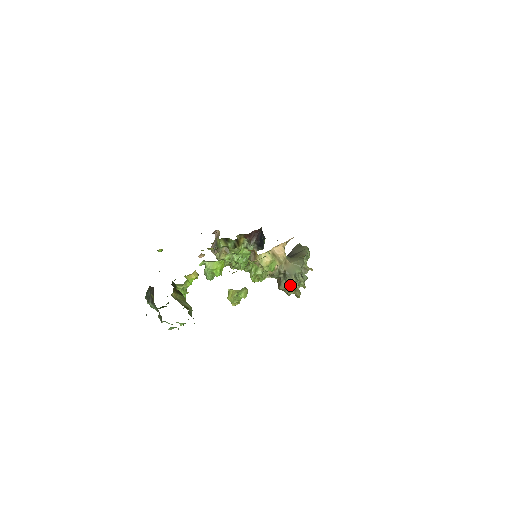
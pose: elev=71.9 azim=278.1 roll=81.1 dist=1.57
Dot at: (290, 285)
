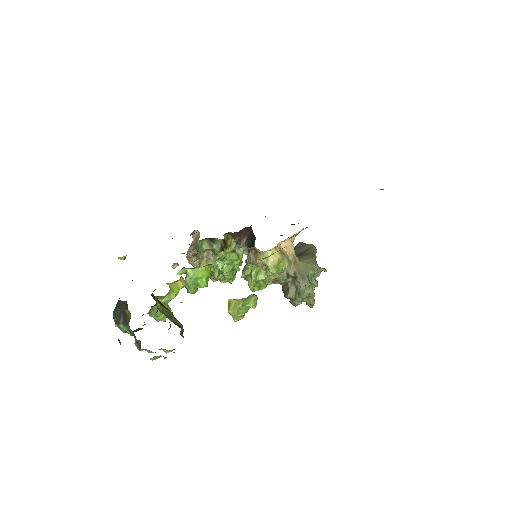
Dot at: (302, 291)
